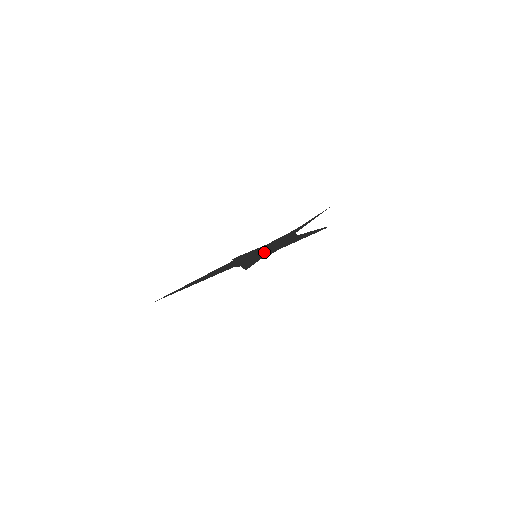
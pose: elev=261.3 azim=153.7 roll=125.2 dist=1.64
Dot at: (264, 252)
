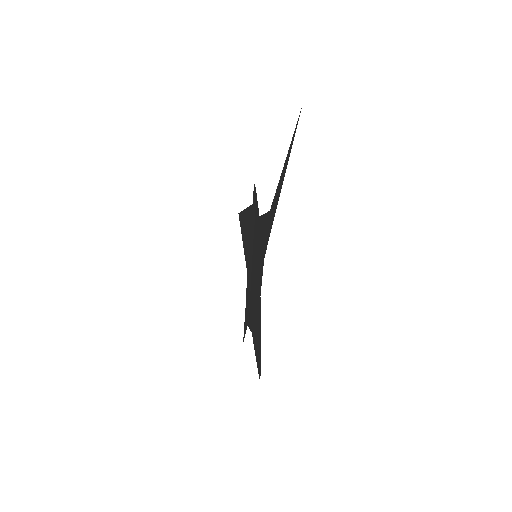
Dot at: (251, 287)
